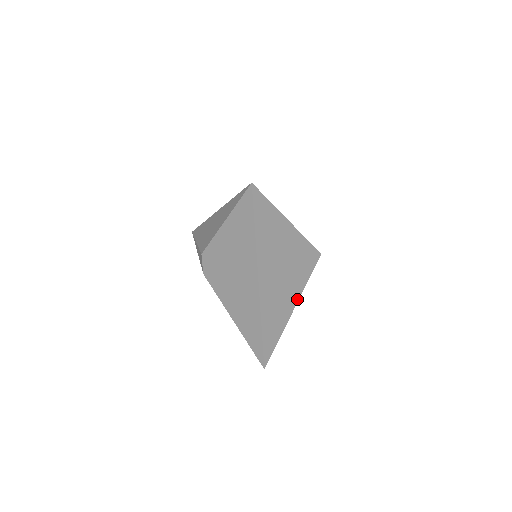
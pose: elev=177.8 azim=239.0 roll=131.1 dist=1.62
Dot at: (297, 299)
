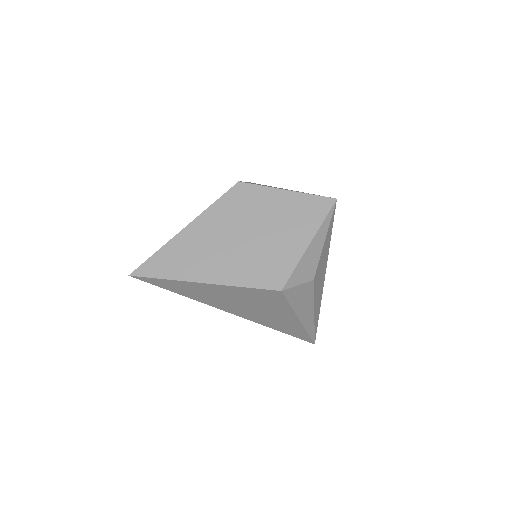
Dot at: (294, 315)
